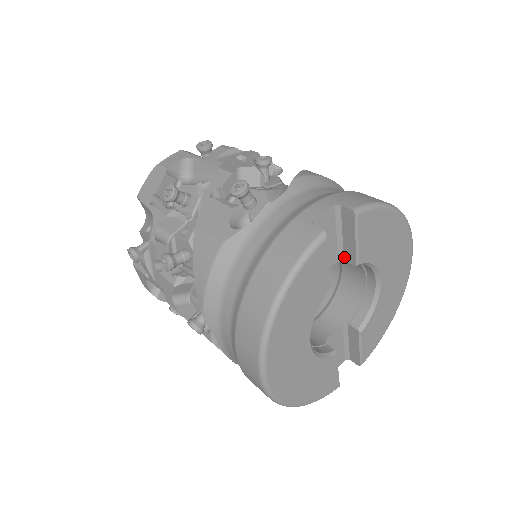
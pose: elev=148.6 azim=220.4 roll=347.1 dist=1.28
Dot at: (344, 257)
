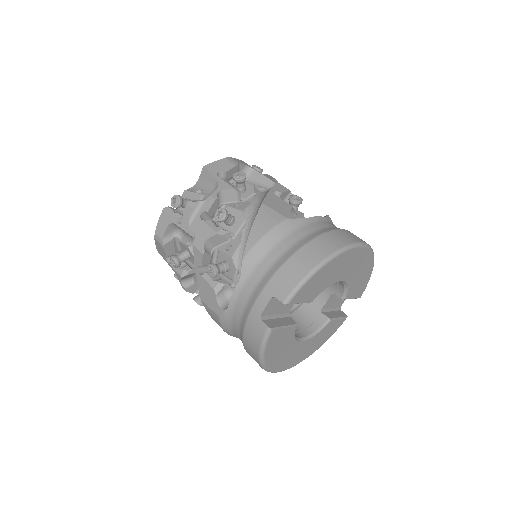
Dot at: occluded
